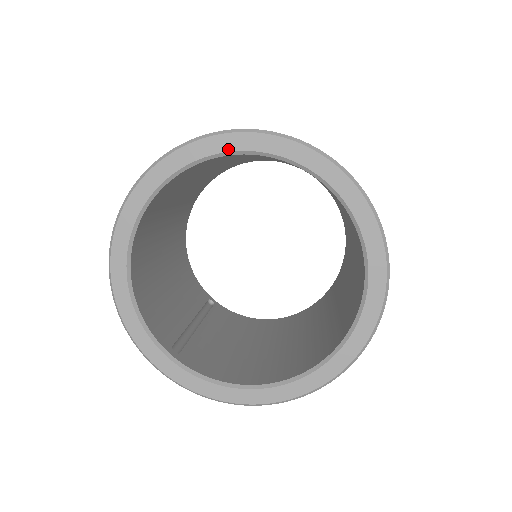
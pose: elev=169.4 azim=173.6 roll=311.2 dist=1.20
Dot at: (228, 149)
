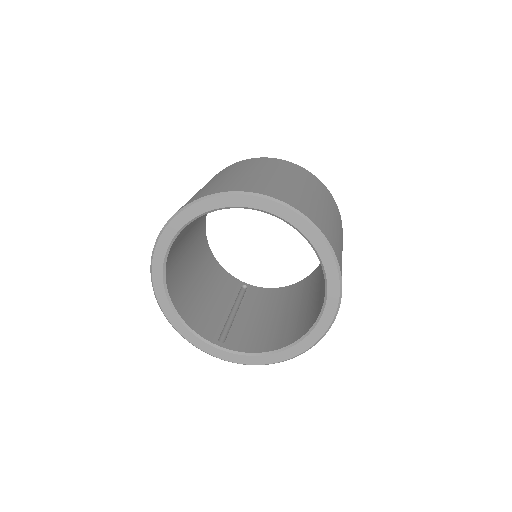
Dot at: (199, 213)
